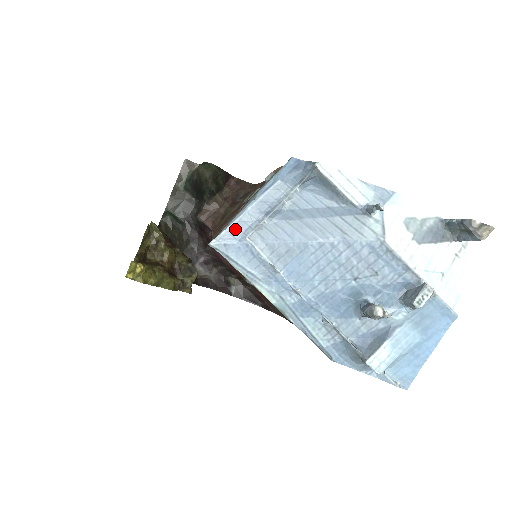
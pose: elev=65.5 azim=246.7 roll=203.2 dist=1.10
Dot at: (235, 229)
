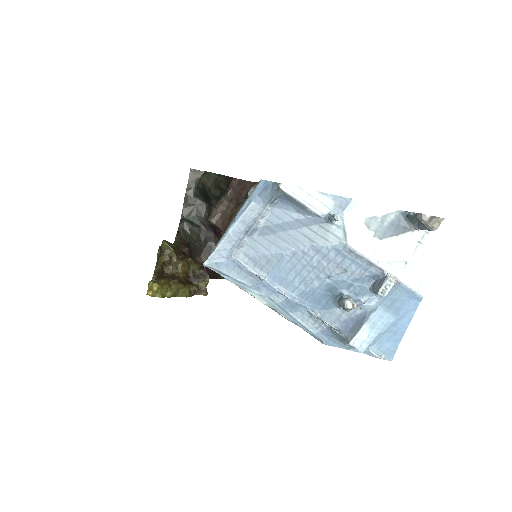
Dot at: (222, 249)
